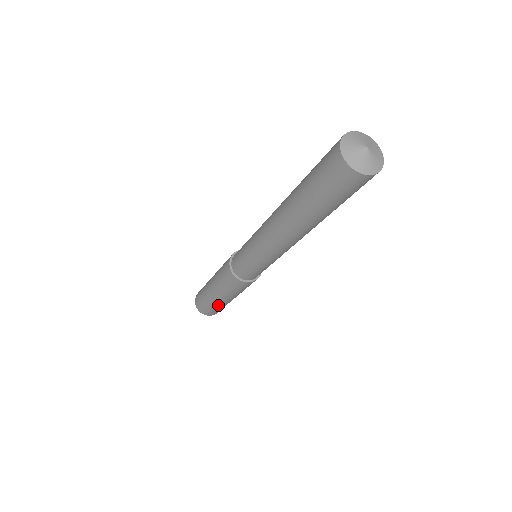
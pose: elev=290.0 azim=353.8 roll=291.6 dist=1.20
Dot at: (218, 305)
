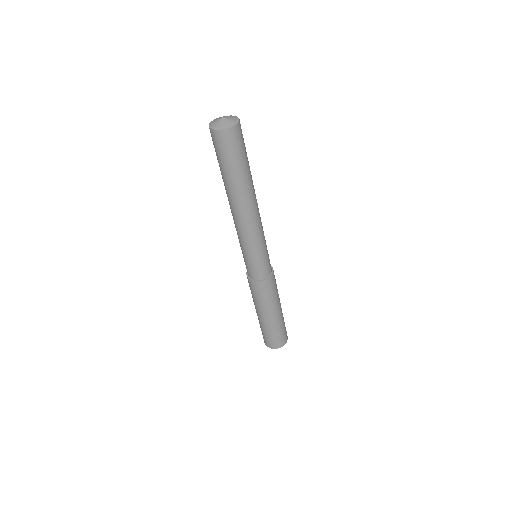
Dot at: (274, 326)
